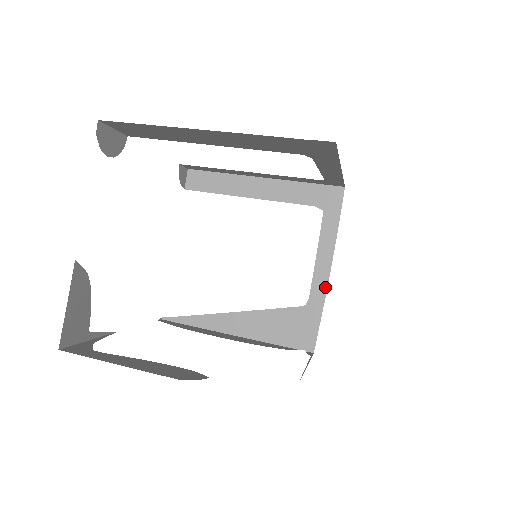
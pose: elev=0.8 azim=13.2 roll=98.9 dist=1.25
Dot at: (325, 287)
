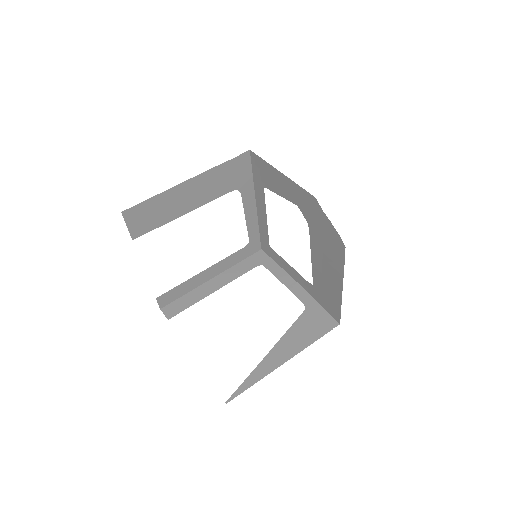
Dot at: (305, 292)
